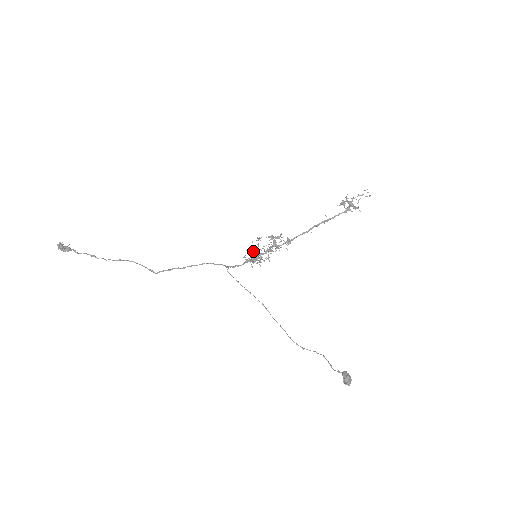
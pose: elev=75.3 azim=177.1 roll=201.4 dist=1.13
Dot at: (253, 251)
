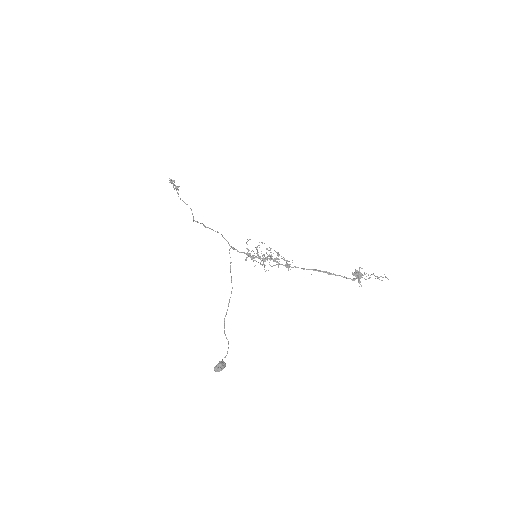
Dot at: (257, 252)
